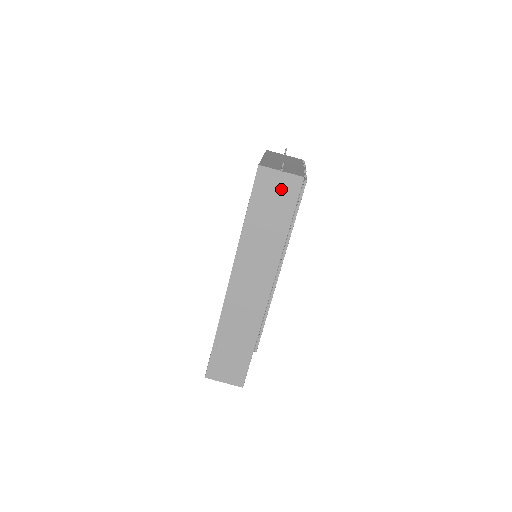
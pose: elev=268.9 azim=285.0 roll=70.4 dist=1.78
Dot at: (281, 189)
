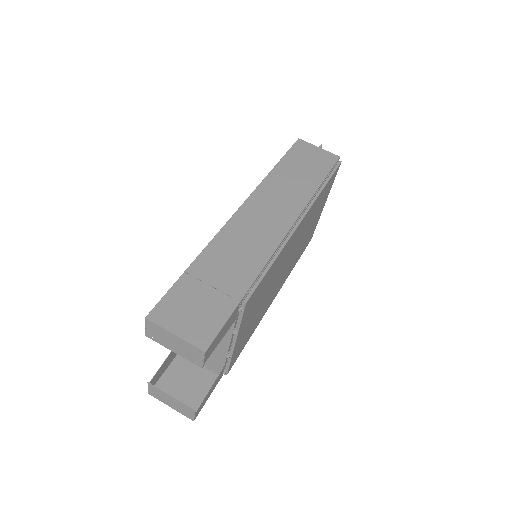
Dot at: (317, 157)
